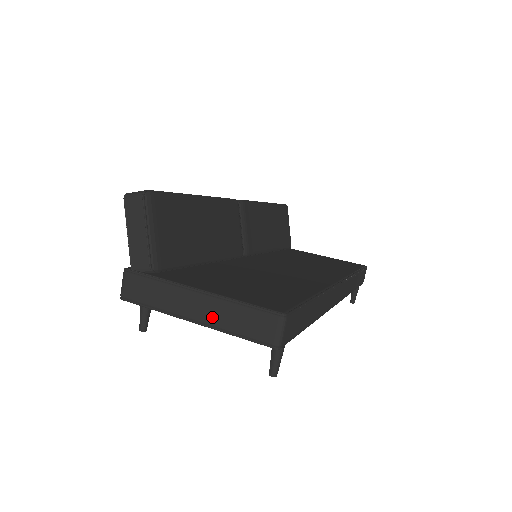
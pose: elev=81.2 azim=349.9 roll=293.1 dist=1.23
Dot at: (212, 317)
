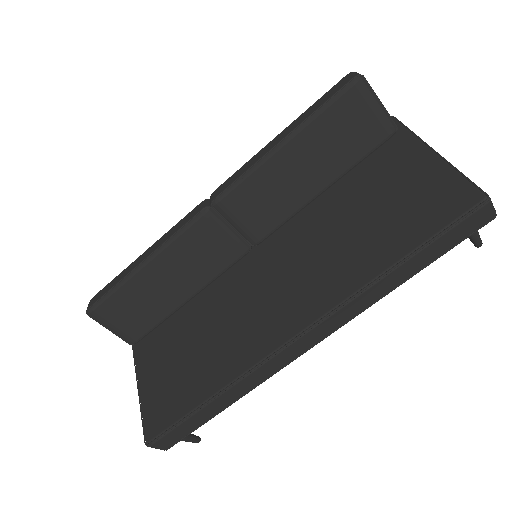
Dot at: occluded
